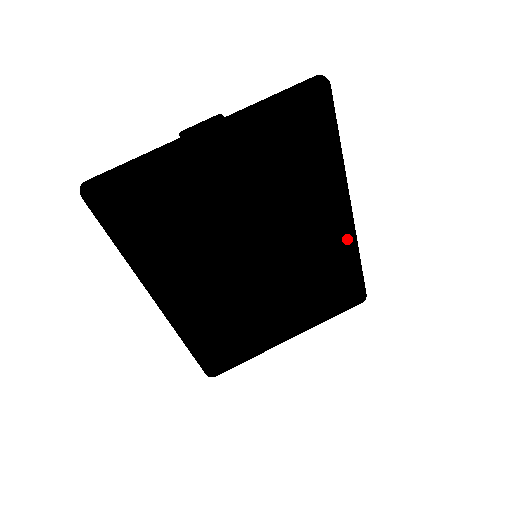
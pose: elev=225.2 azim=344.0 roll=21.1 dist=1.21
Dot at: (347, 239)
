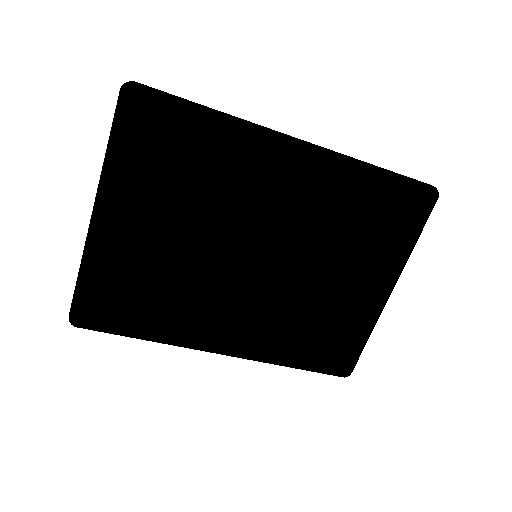
Dot at: (326, 168)
